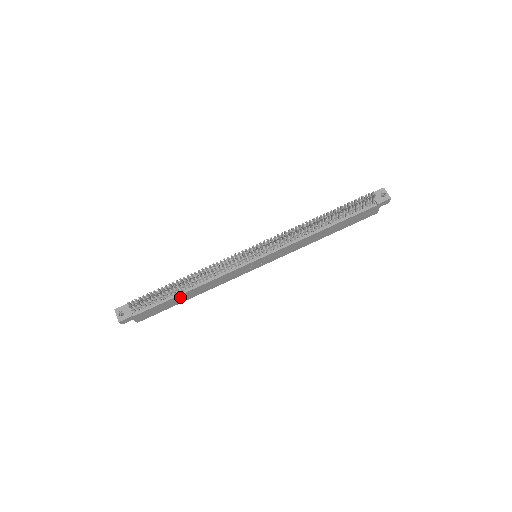
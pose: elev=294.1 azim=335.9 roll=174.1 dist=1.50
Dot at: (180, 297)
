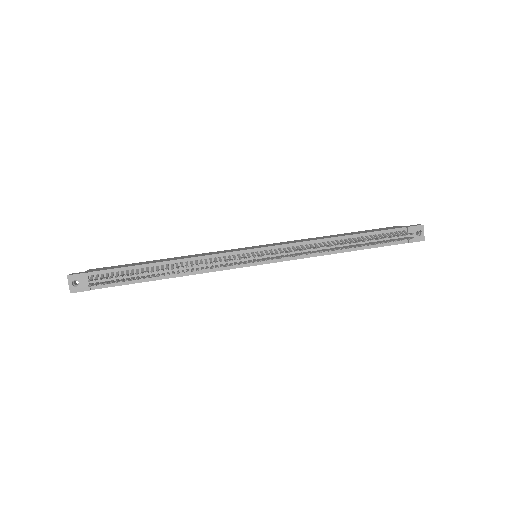
Dot at: occluded
